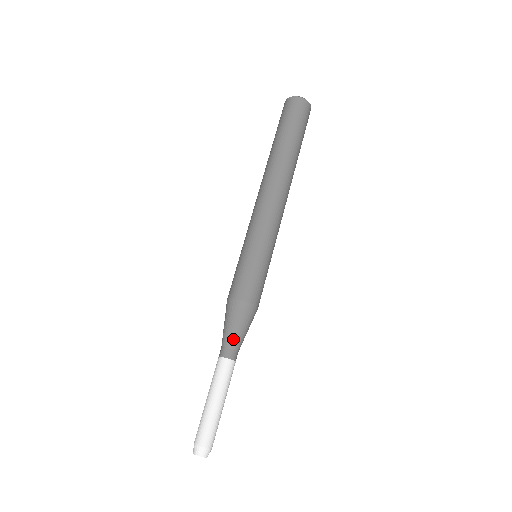
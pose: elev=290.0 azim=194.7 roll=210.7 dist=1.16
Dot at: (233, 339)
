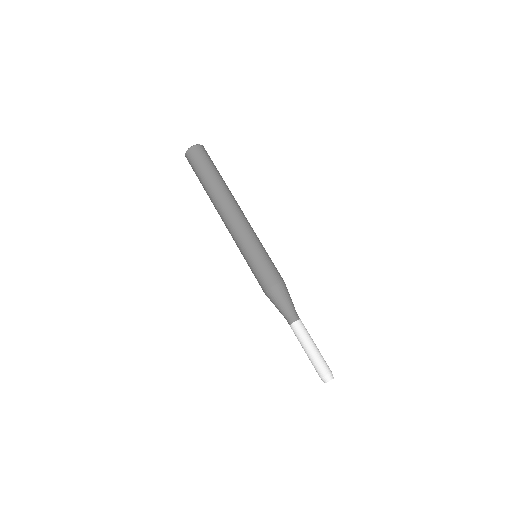
Dot at: (288, 310)
